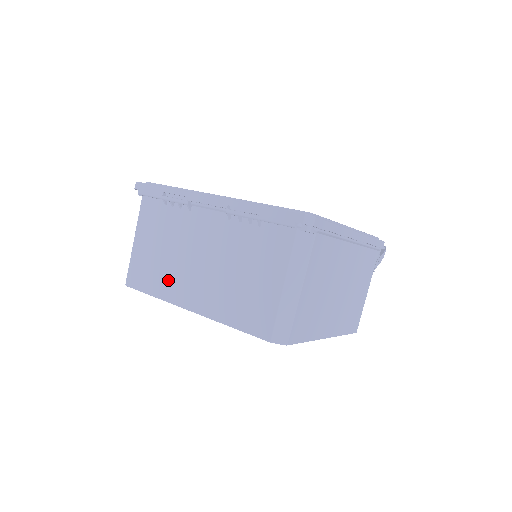
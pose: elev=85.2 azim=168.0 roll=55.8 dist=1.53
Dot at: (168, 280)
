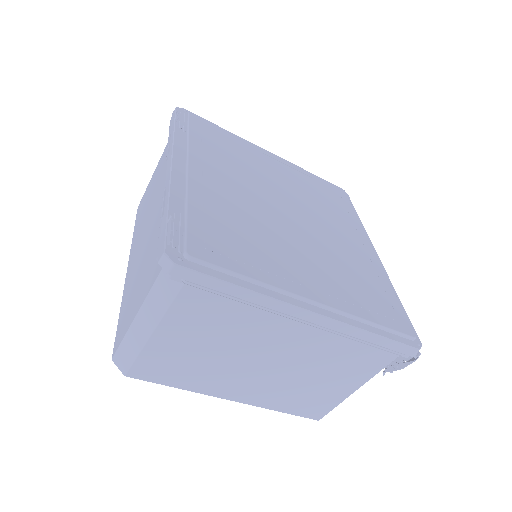
Dot at: (139, 227)
